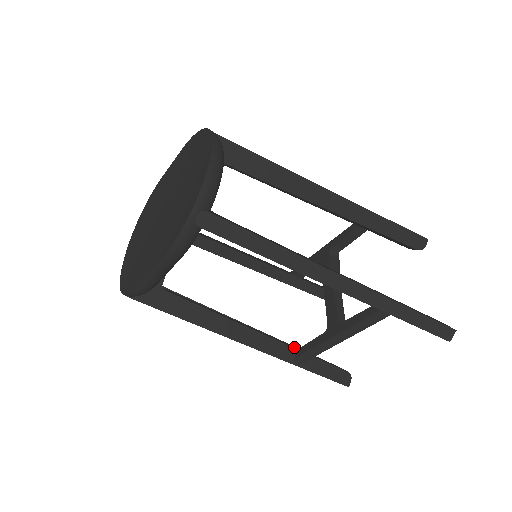
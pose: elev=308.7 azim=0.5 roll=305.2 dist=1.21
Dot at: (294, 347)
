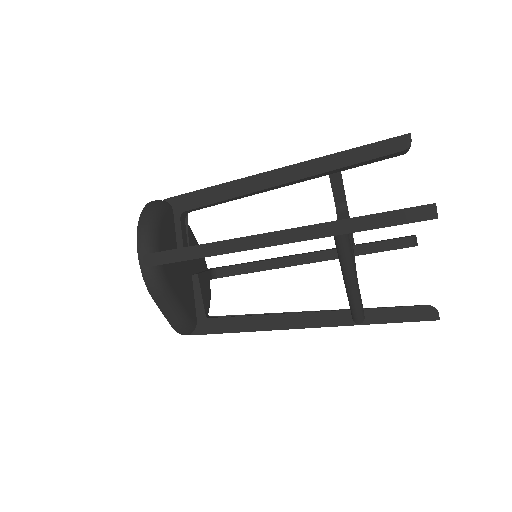
Dot at: (349, 309)
